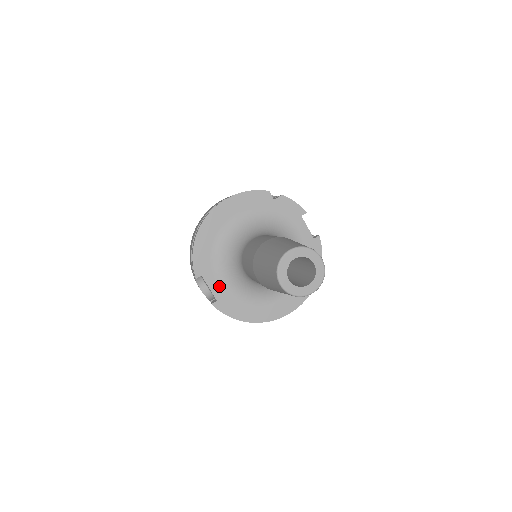
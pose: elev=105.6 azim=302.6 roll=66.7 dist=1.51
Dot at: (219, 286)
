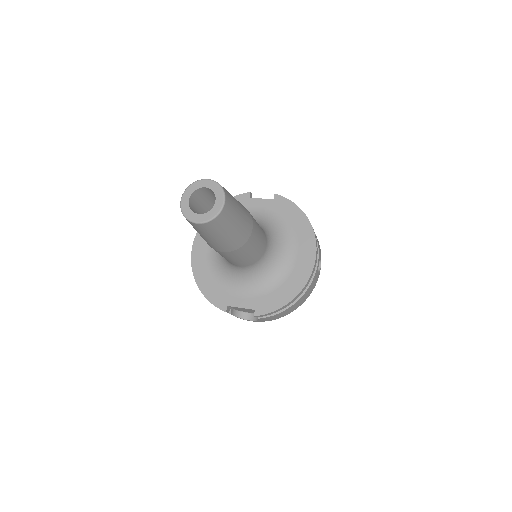
Dot at: (246, 299)
